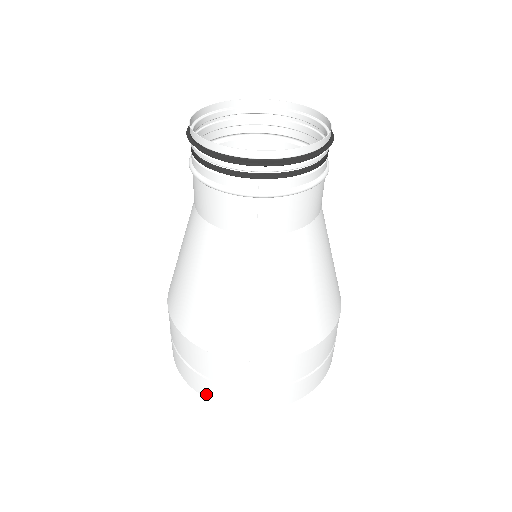
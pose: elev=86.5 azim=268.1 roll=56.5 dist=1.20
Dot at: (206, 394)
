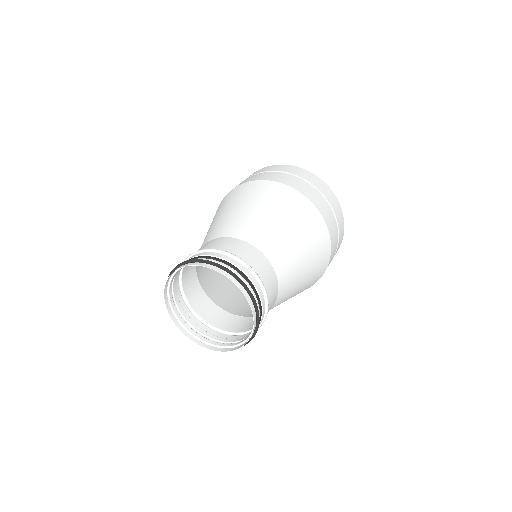
Dot at: occluded
